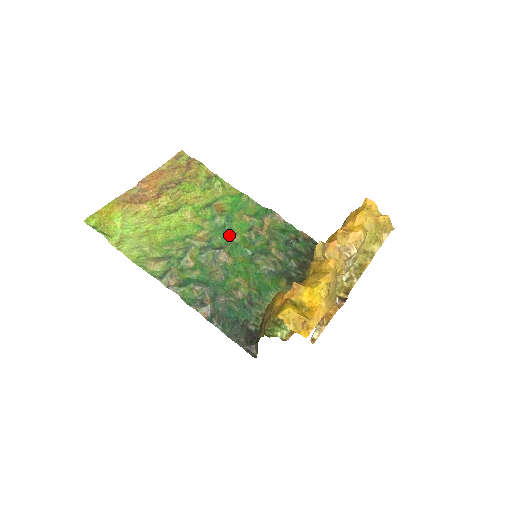
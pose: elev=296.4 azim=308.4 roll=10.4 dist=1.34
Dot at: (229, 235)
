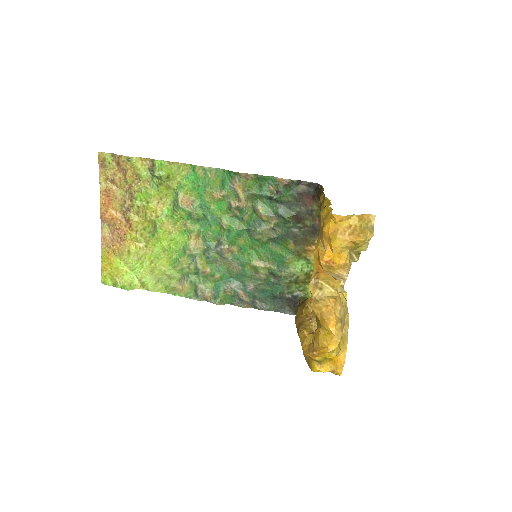
Dot at: (216, 224)
